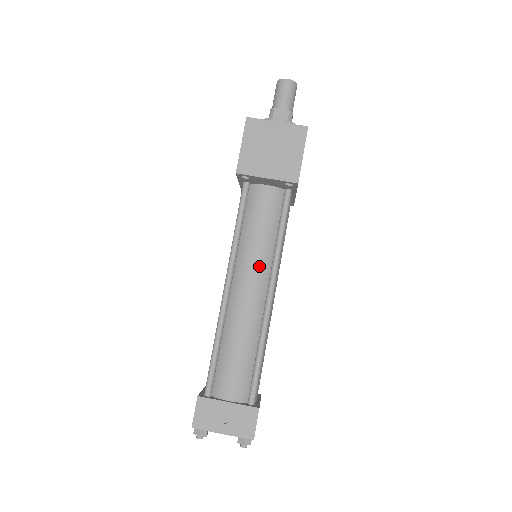
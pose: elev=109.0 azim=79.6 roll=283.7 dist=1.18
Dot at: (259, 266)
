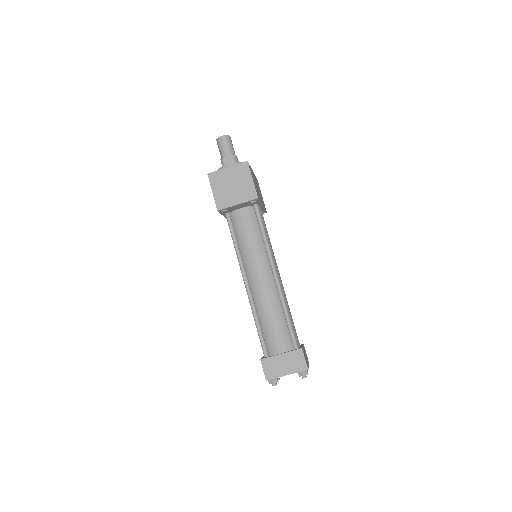
Dot at: (260, 261)
